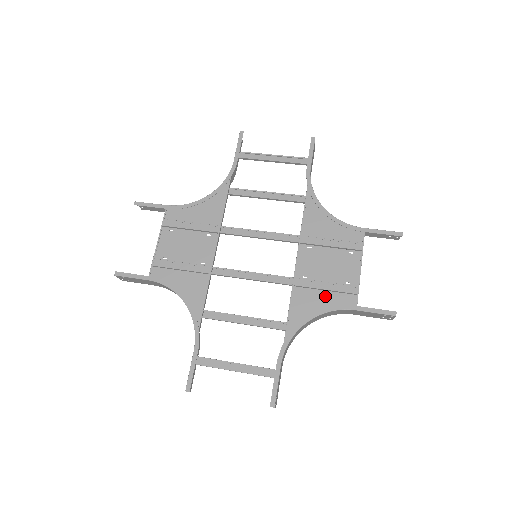
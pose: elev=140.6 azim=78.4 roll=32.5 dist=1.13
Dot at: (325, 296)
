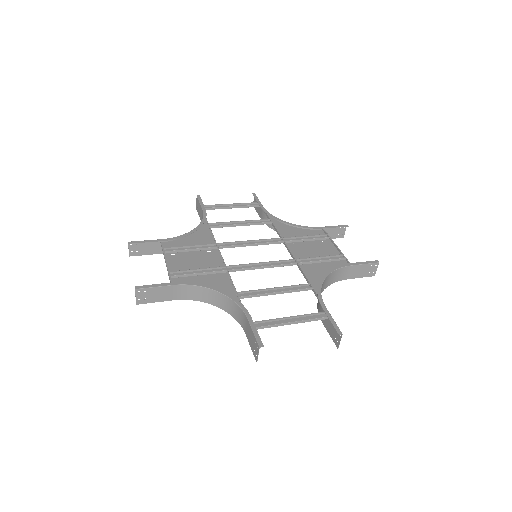
Dot at: (324, 265)
